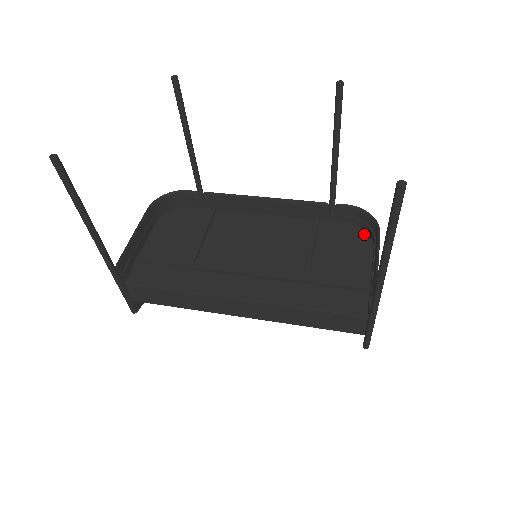
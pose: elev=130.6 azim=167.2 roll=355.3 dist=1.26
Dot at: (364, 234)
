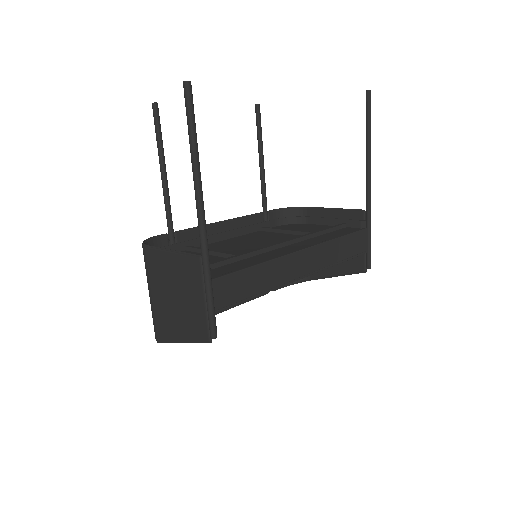
Dot at: (295, 224)
